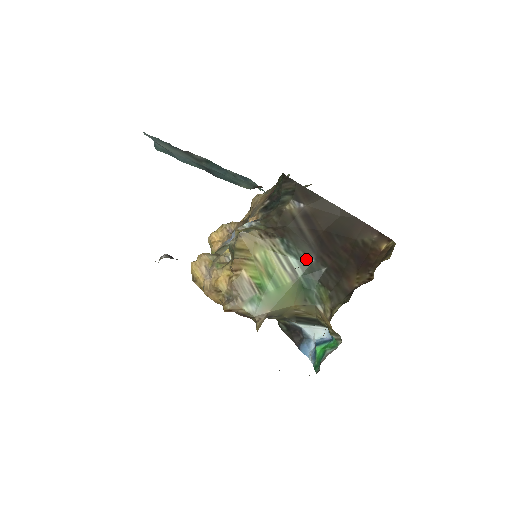
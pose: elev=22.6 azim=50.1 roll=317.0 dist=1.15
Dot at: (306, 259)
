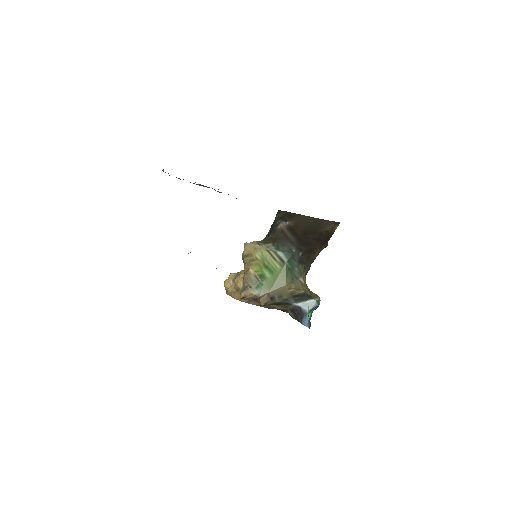
Dot at: (289, 251)
